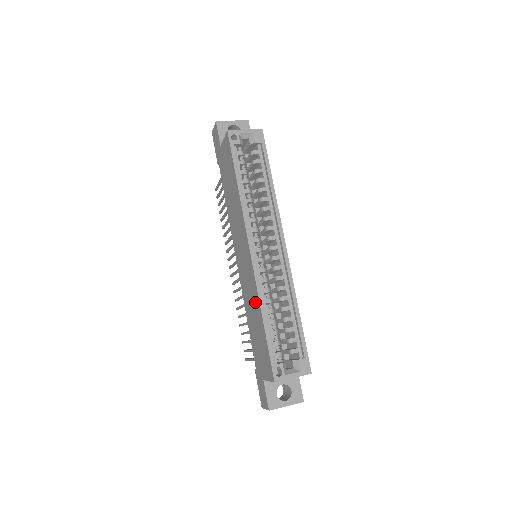
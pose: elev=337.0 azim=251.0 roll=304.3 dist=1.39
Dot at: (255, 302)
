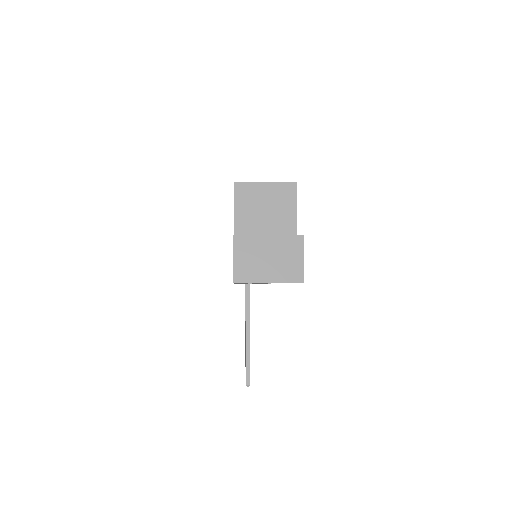
Dot at: occluded
